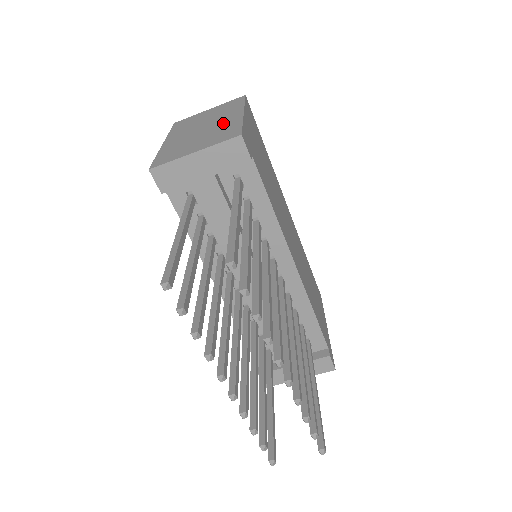
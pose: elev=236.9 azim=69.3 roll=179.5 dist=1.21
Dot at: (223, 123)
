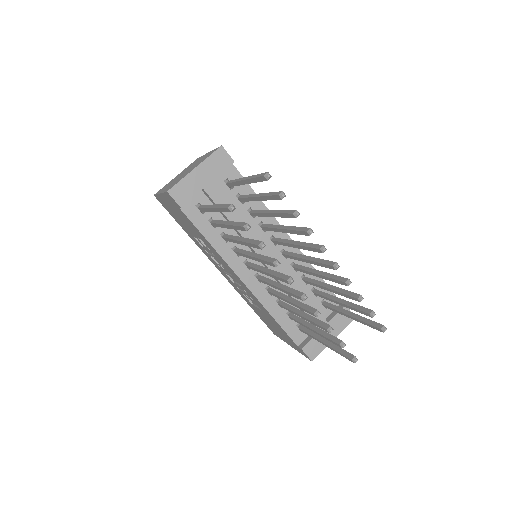
Dot at: occluded
